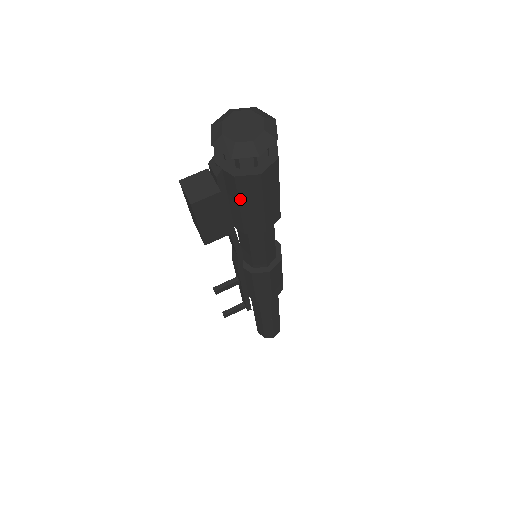
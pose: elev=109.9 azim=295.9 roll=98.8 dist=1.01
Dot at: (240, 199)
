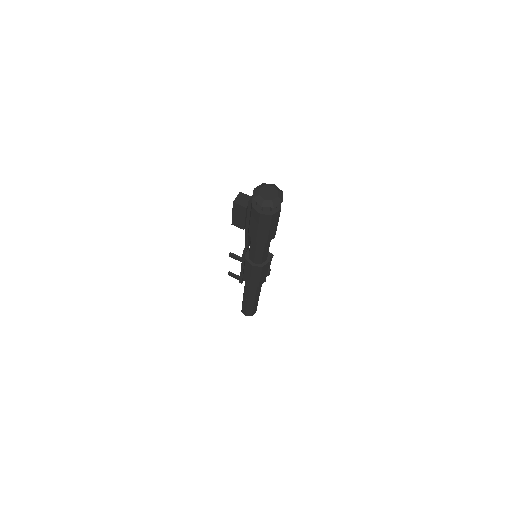
Dot at: (251, 217)
